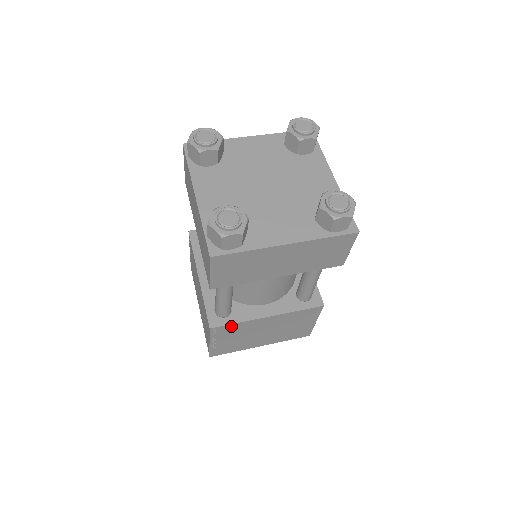
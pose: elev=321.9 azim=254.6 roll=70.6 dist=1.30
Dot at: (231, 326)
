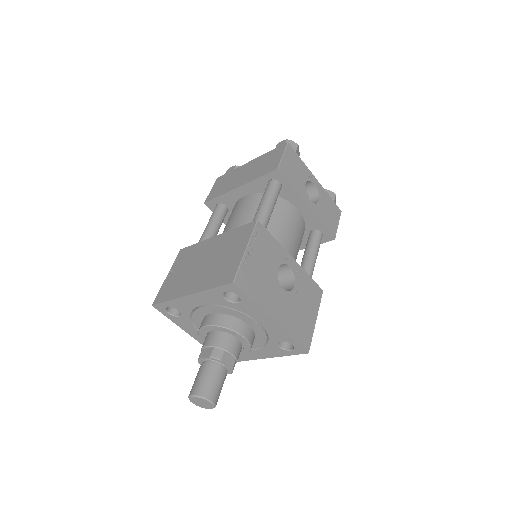
Dot at: (191, 249)
